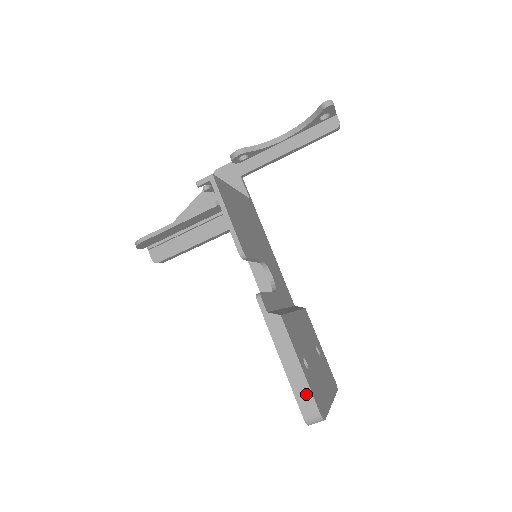
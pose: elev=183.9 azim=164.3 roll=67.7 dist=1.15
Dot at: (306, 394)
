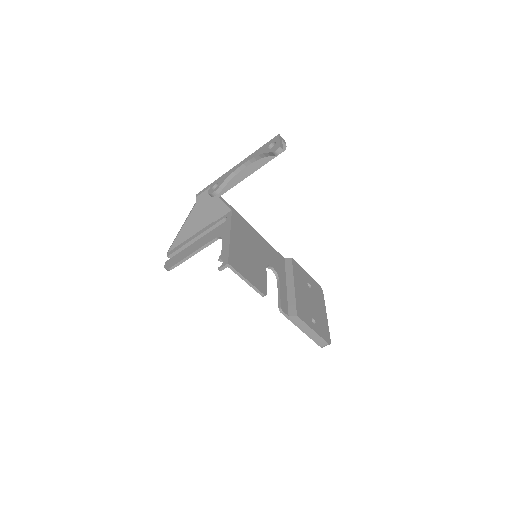
Dot at: (320, 340)
